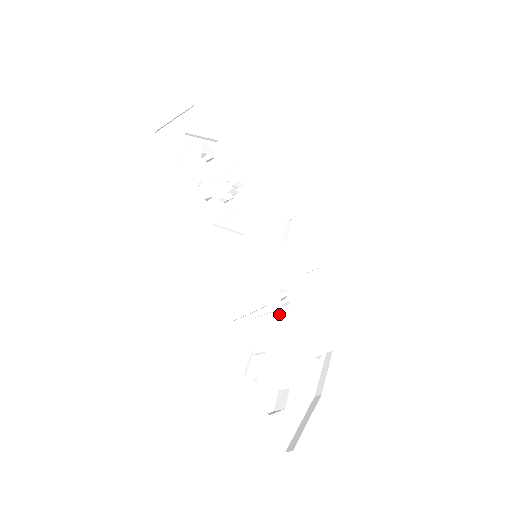
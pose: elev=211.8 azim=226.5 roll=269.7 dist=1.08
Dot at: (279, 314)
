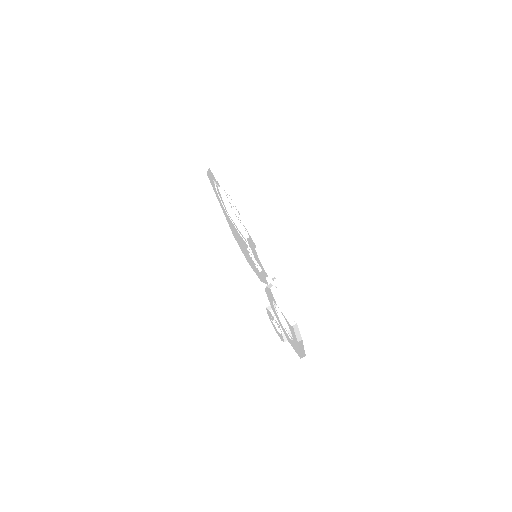
Dot at: (275, 289)
